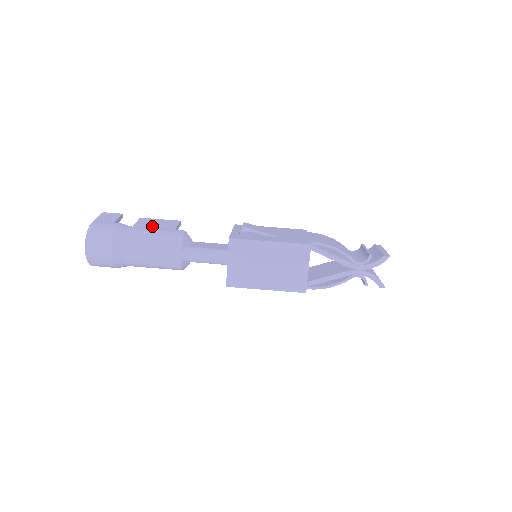
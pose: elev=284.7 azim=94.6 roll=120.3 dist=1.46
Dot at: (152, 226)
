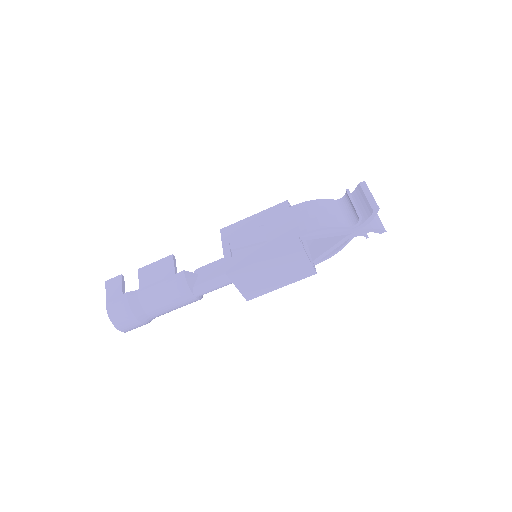
Dot at: (154, 279)
